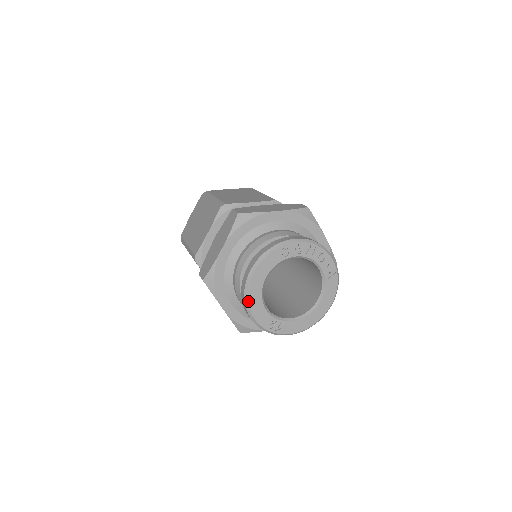
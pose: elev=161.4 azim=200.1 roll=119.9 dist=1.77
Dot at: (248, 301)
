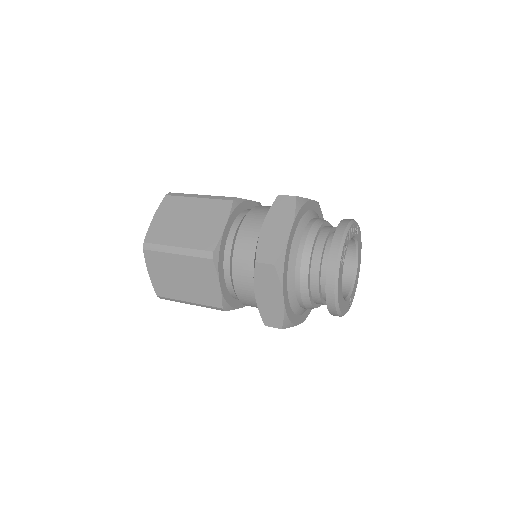
Dot at: (341, 313)
